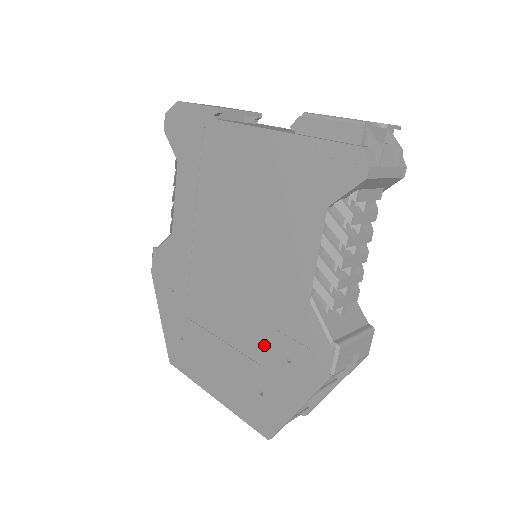
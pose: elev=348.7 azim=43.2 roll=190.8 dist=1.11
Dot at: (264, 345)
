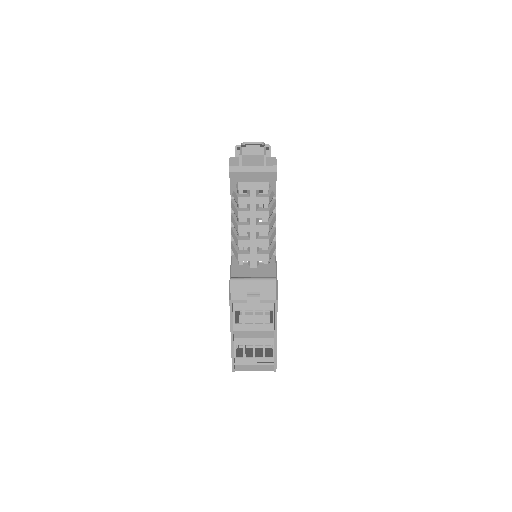
Dot at: occluded
